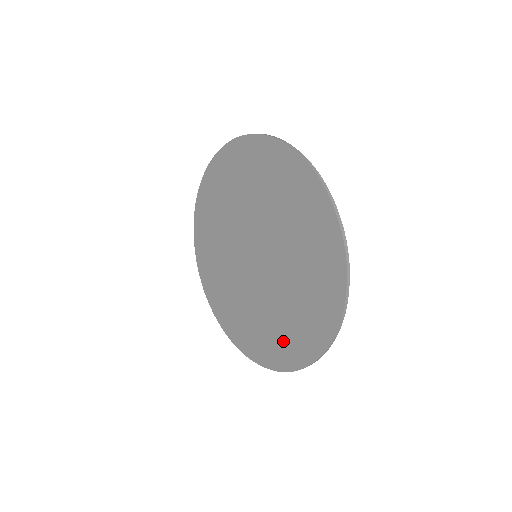
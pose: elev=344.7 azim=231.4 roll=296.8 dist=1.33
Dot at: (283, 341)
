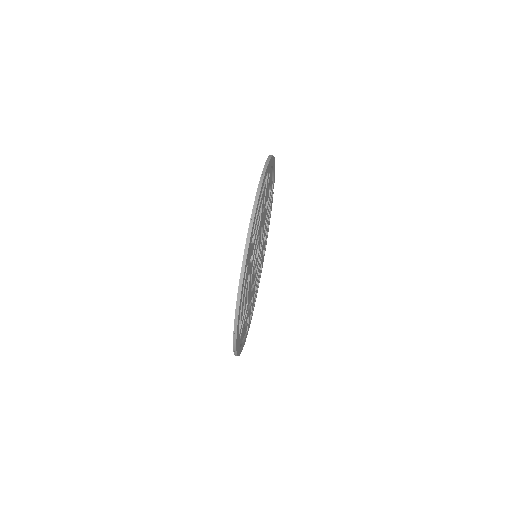
Dot at: occluded
